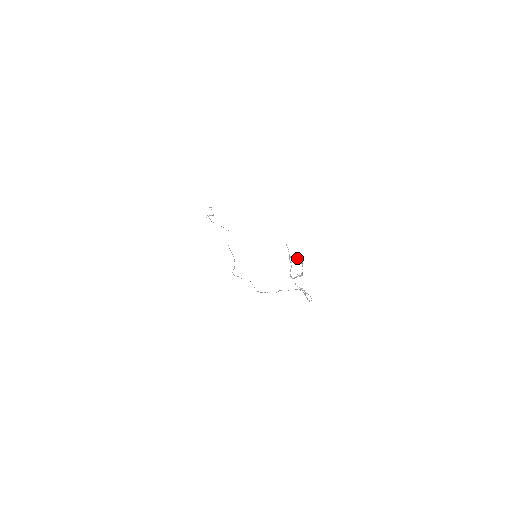
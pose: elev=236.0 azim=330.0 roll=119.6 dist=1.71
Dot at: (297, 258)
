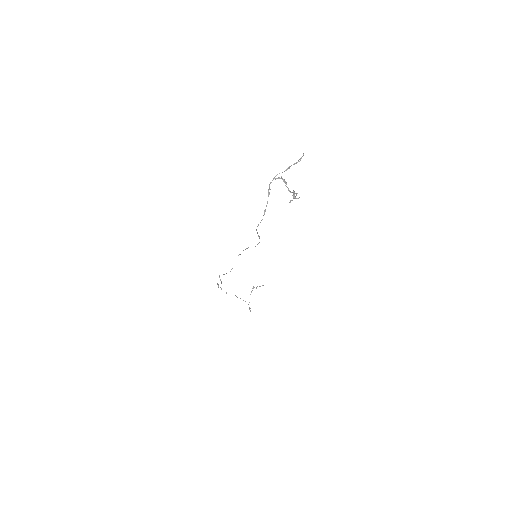
Dot at: occluded
